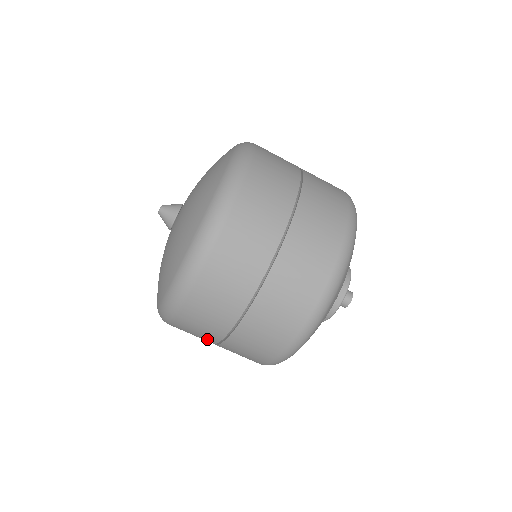
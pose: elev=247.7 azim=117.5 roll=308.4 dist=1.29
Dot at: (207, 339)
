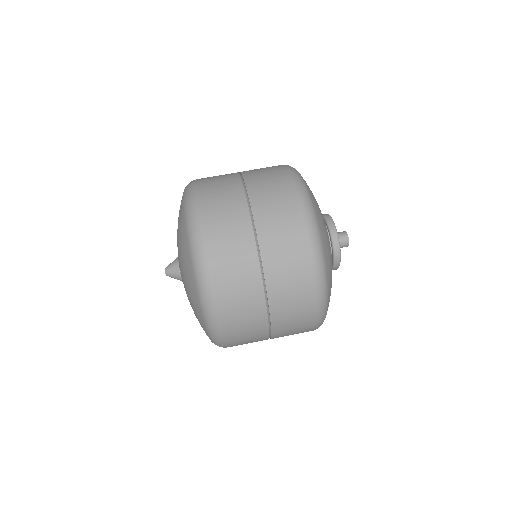
Dot at: (259, 332)
